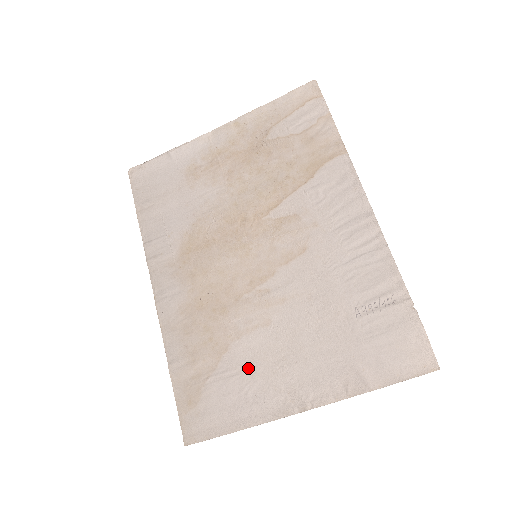
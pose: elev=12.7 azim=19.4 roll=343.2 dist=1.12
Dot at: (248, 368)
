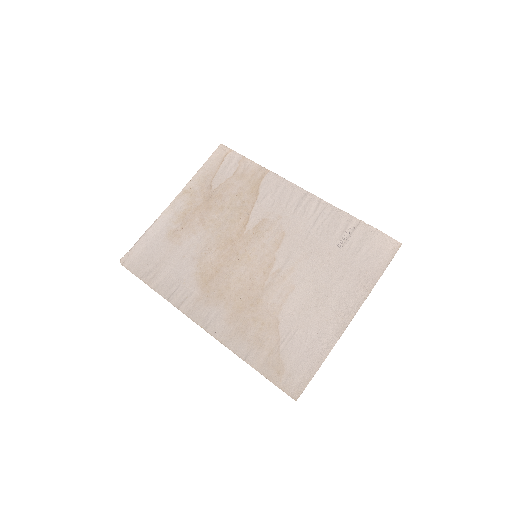
Dot at: (301, 322)
